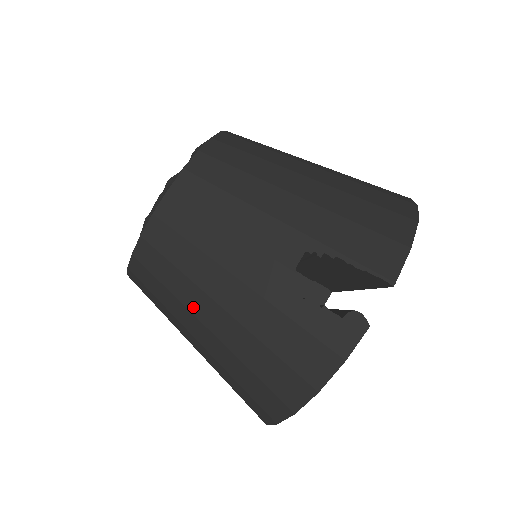
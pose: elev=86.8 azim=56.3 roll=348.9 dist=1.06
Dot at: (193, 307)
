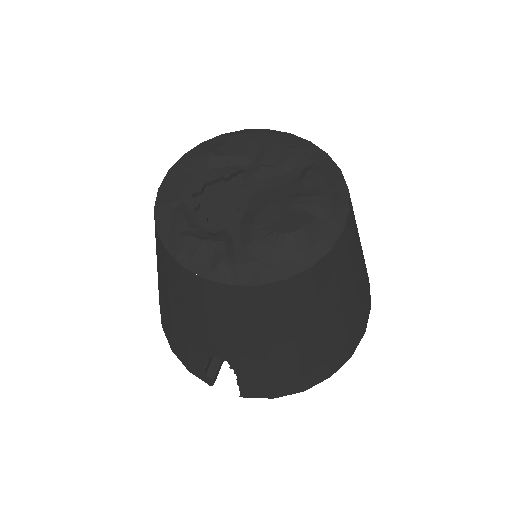
Dot at: (161, 279)
